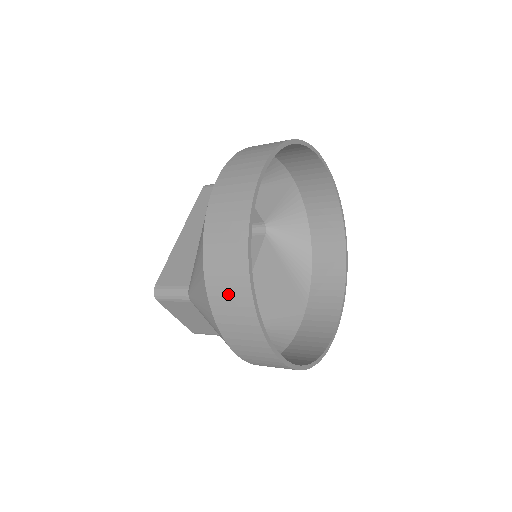
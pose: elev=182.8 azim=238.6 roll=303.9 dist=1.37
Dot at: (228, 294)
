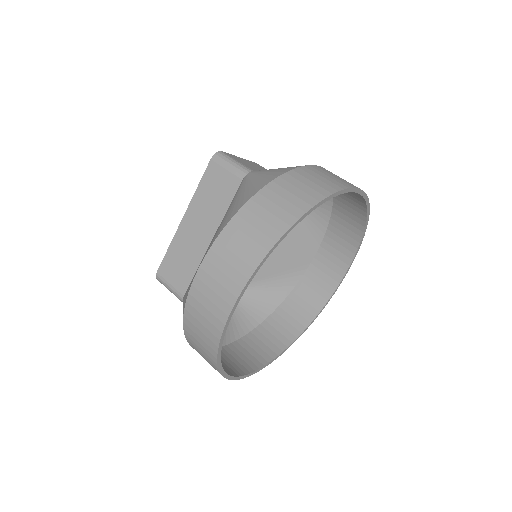
Dot at: (204, 358)
